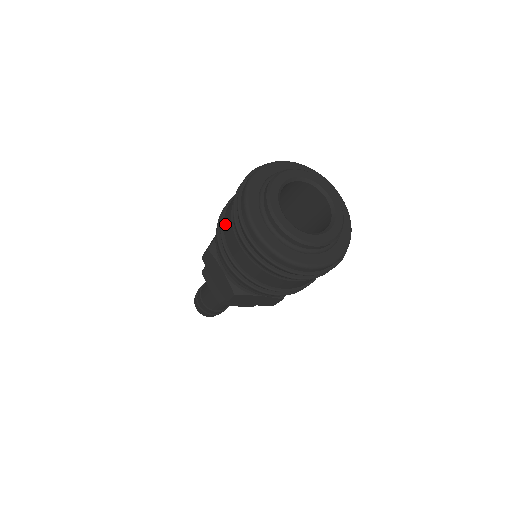
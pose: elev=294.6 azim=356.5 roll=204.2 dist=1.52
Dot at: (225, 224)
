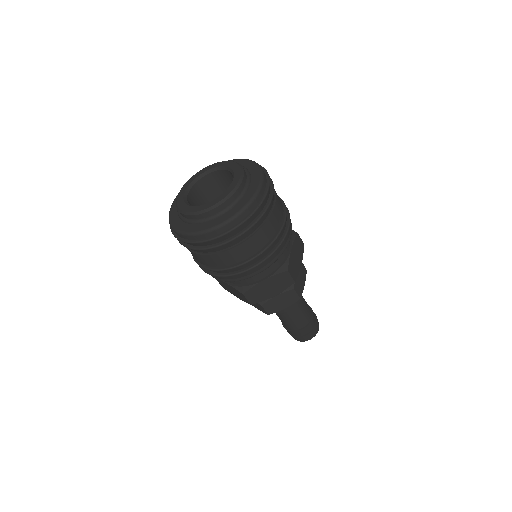
Dot at: occluded
